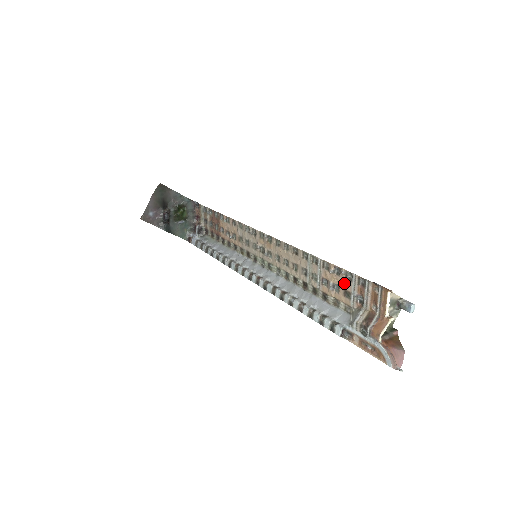
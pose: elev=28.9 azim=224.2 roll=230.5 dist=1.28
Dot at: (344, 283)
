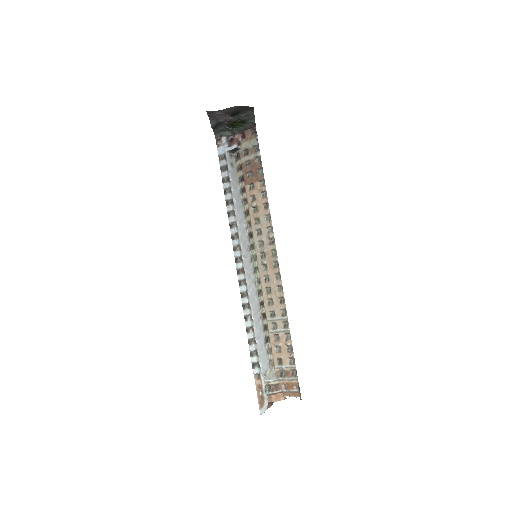
Dot at: (285, 357)
